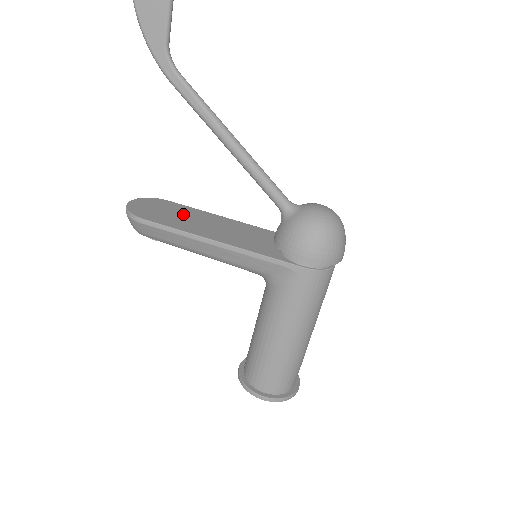
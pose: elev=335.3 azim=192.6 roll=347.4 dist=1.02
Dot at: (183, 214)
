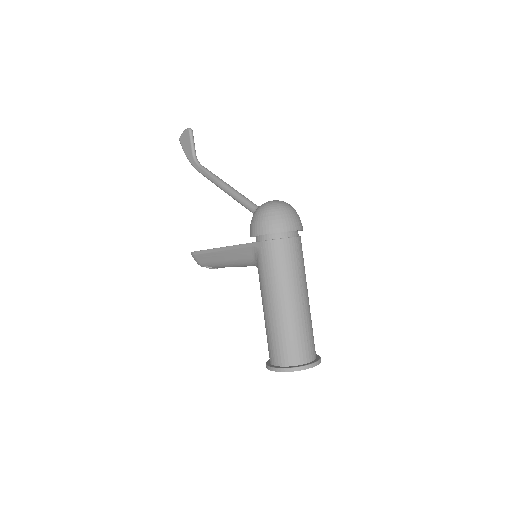
Dot at: occluded
